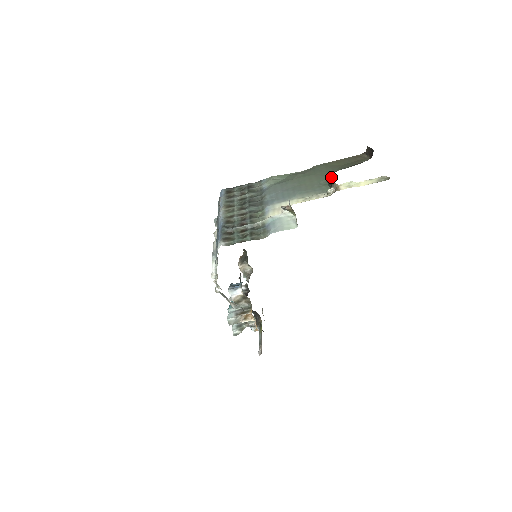
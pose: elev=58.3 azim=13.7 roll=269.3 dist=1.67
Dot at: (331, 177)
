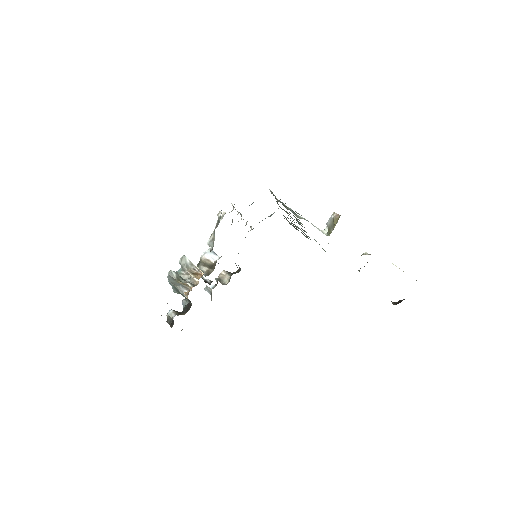
Dot at: occluded
